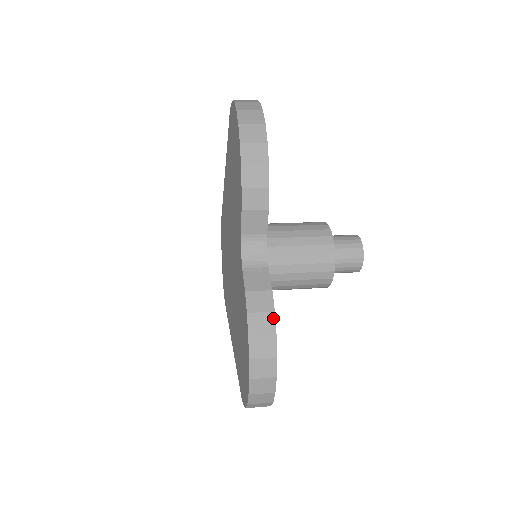
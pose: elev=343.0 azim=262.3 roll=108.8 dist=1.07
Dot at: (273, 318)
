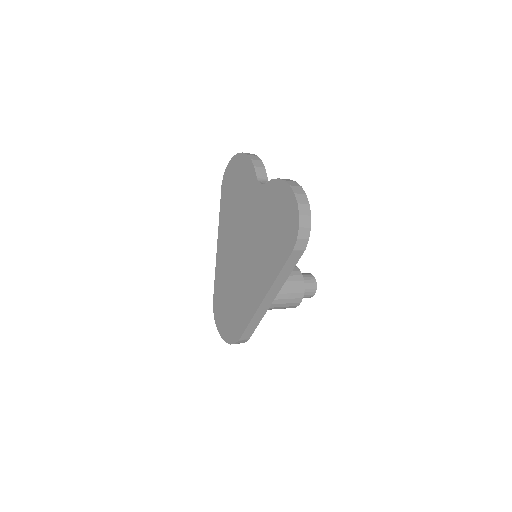
Dot at: (290, 180)
